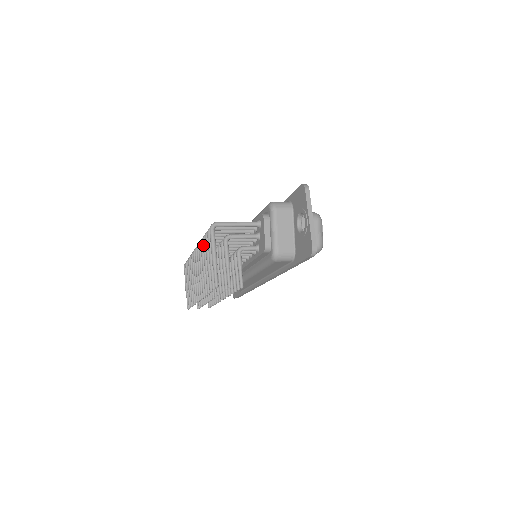
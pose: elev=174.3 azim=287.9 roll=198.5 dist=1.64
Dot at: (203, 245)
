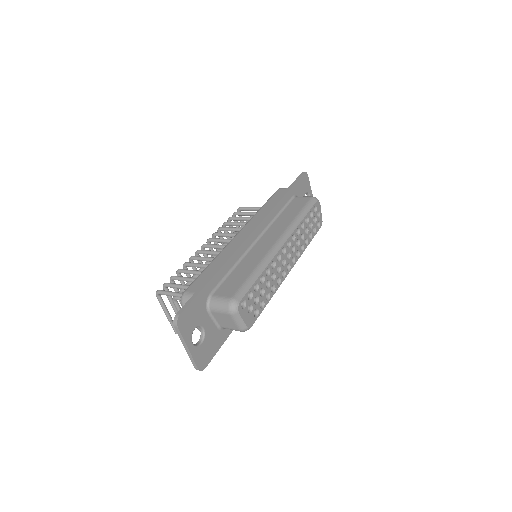
Dot at: occluded
